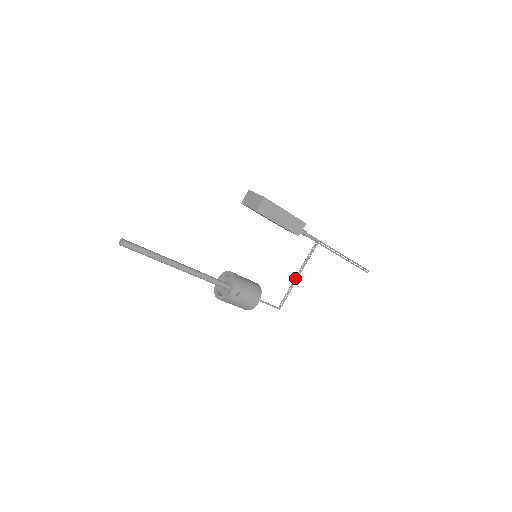
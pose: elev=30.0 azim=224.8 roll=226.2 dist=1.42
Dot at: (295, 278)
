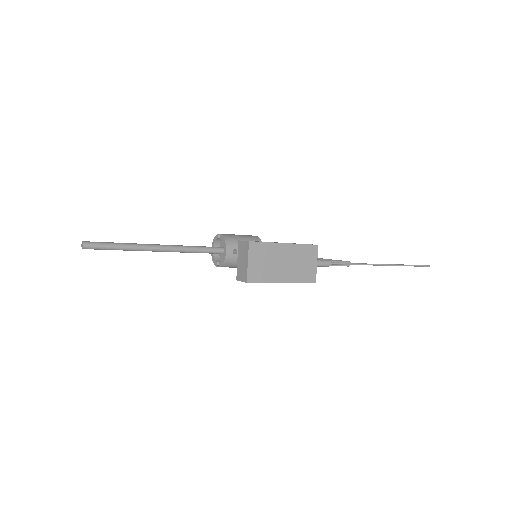
Dot at: occluded
